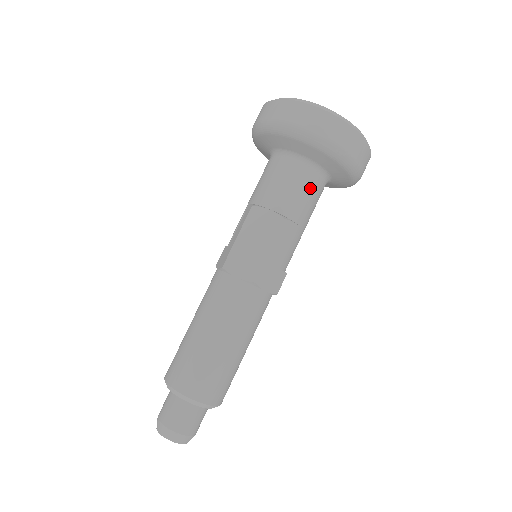
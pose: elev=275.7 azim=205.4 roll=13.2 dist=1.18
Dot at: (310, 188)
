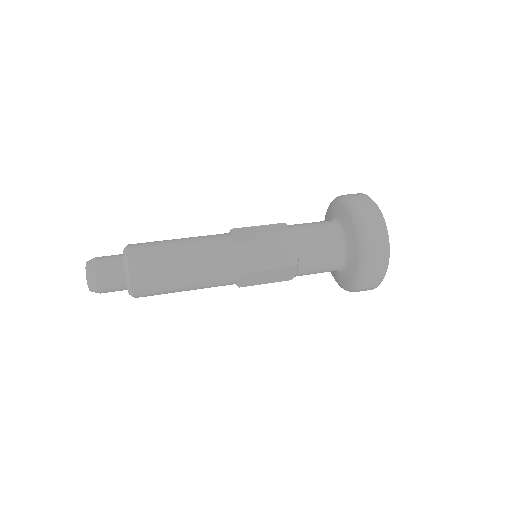
Dot at: (319, 223)
